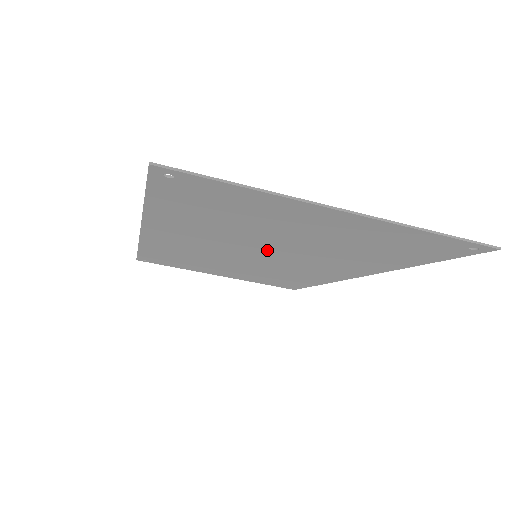
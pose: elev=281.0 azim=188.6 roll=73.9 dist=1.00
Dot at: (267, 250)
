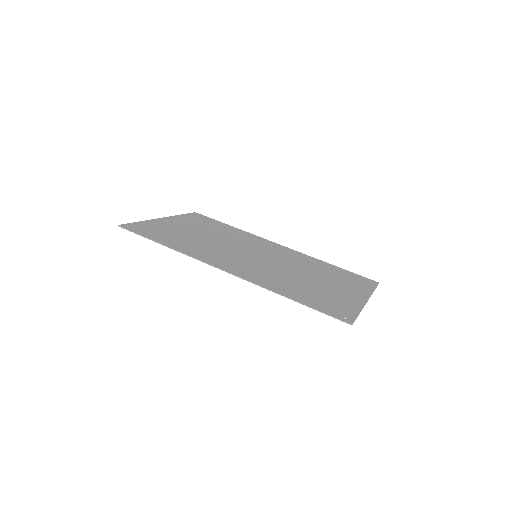
Dot at: (278, 265)
